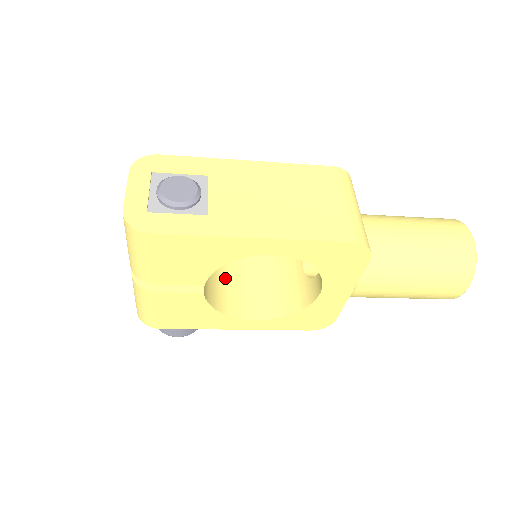
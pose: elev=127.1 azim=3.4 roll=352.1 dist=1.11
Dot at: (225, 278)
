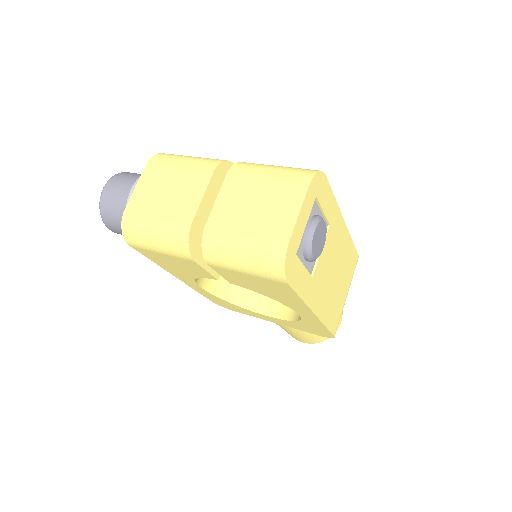
Dot at: occluded
